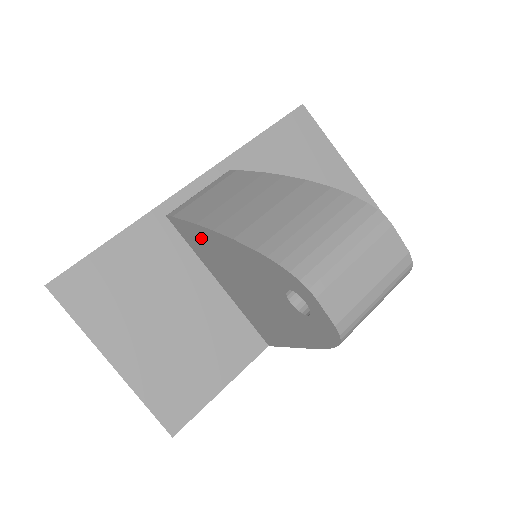
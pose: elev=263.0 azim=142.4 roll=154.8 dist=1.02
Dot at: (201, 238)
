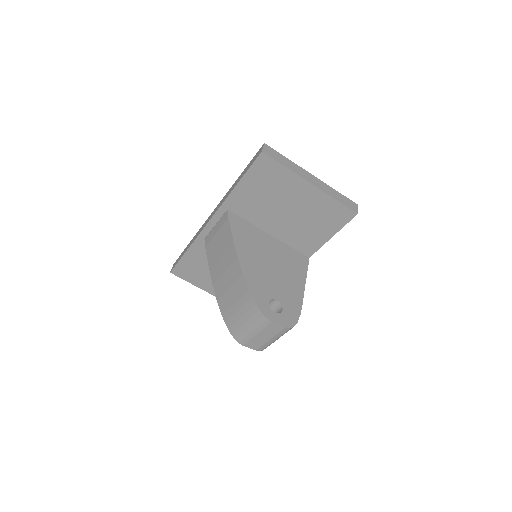
Dot at: occluded
